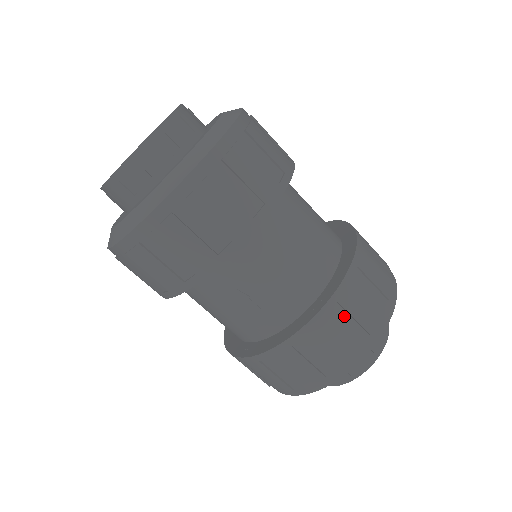
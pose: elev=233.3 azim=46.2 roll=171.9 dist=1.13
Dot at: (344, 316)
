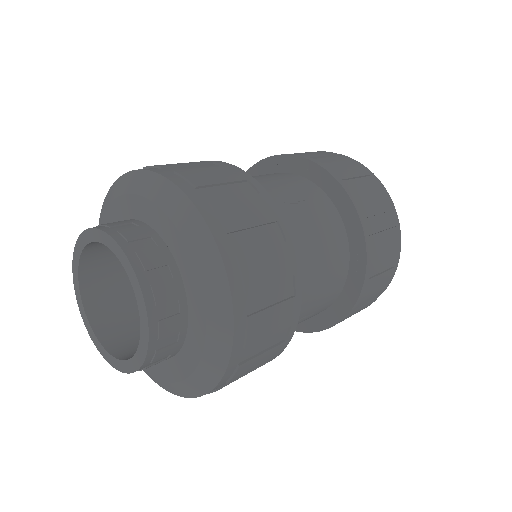
Dot at: (377, 264)
